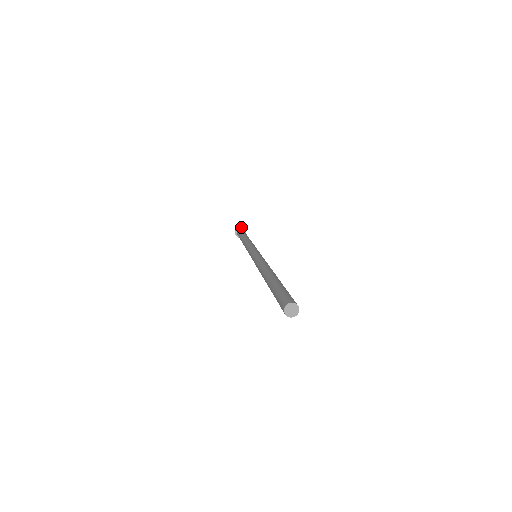
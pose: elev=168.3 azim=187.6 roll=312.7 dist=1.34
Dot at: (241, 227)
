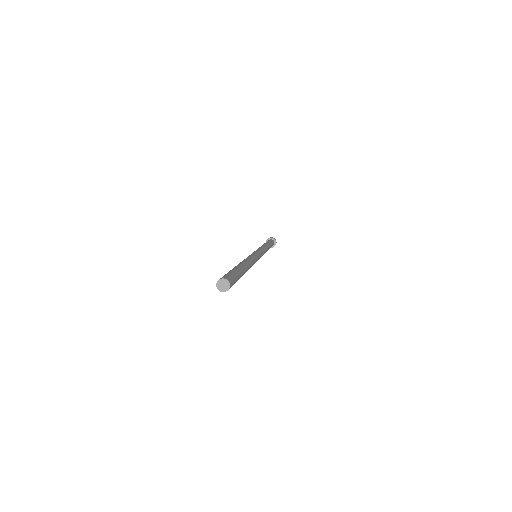
Dot at: (275, 240)
